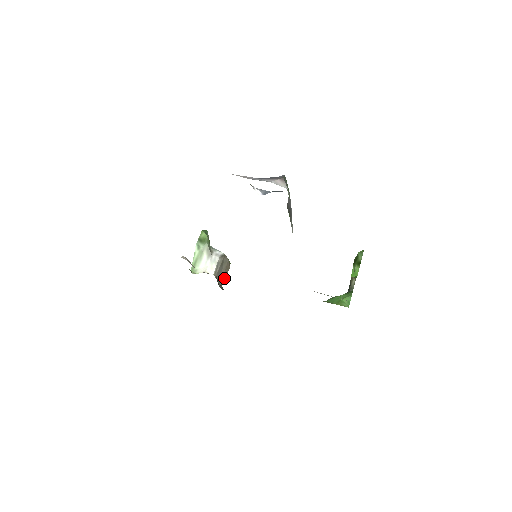
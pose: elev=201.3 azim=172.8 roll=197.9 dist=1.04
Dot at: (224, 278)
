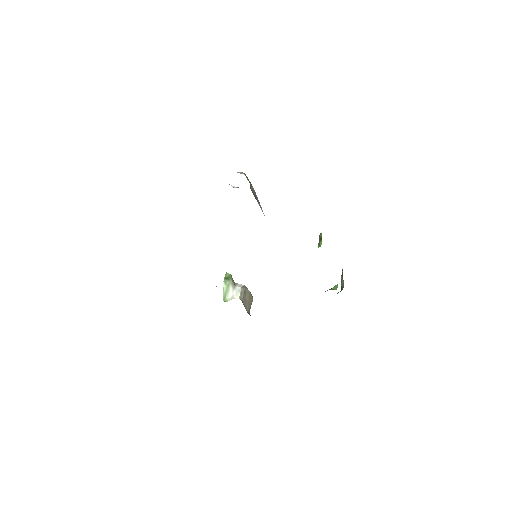
Dot at: (250, 307)
